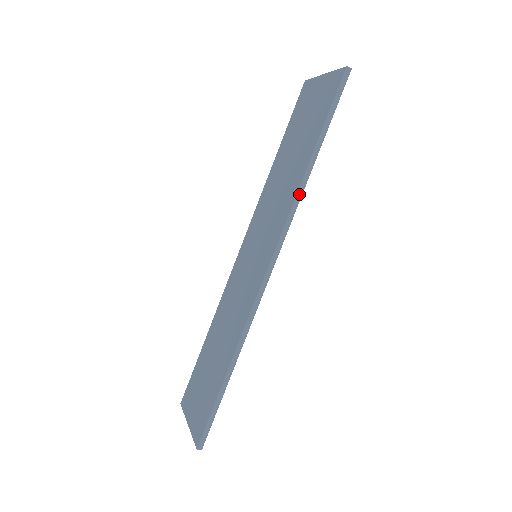
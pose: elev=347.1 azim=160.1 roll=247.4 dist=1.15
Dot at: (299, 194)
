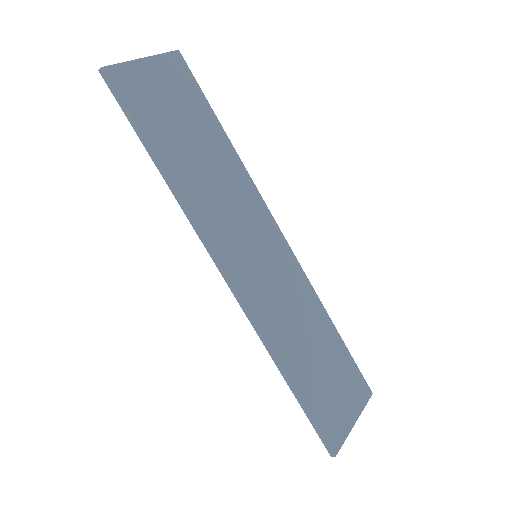
Dot at: (182, 207)
